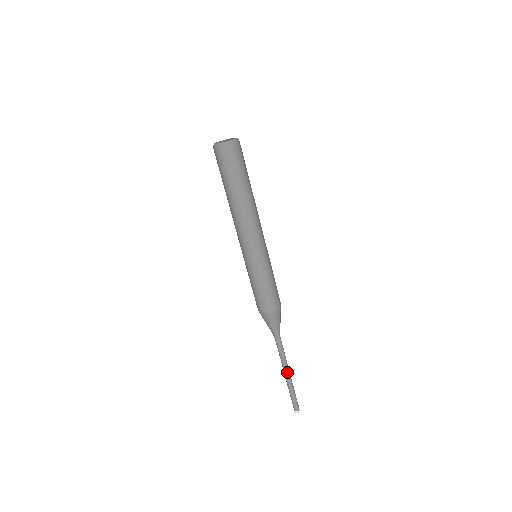
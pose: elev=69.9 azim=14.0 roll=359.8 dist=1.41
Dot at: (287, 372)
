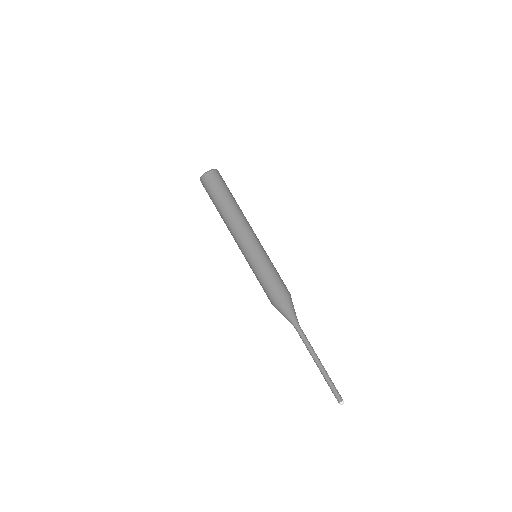
Dot at: (318, 359)
